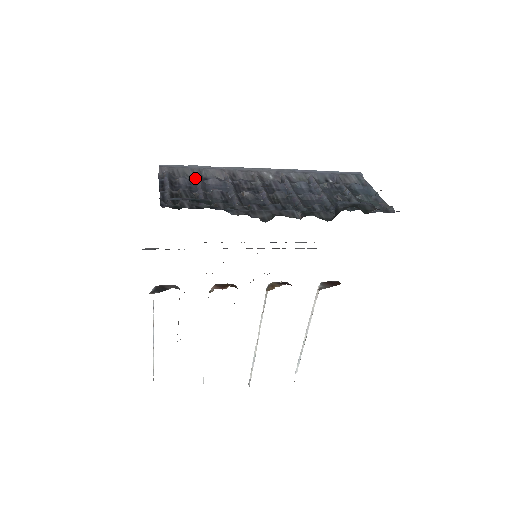
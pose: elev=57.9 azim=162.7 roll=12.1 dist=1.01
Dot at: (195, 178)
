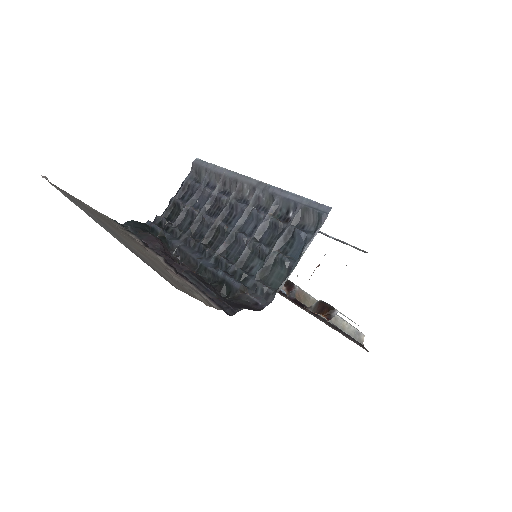
Dot at: (202, 182)
